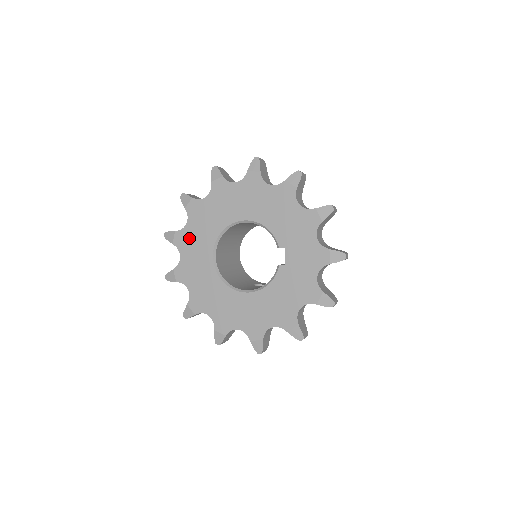
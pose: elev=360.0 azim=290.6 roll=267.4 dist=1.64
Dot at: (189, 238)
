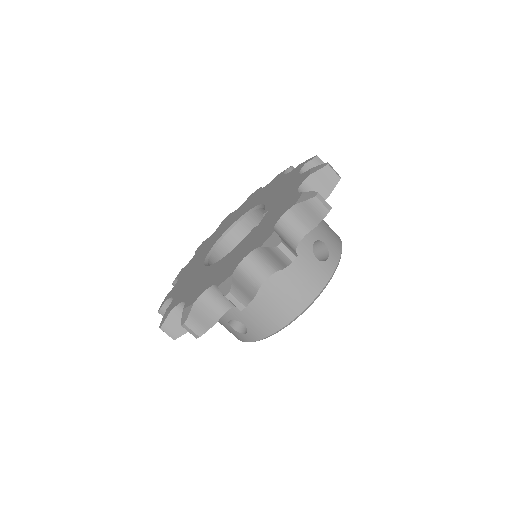
Dot at: (208, 241)
